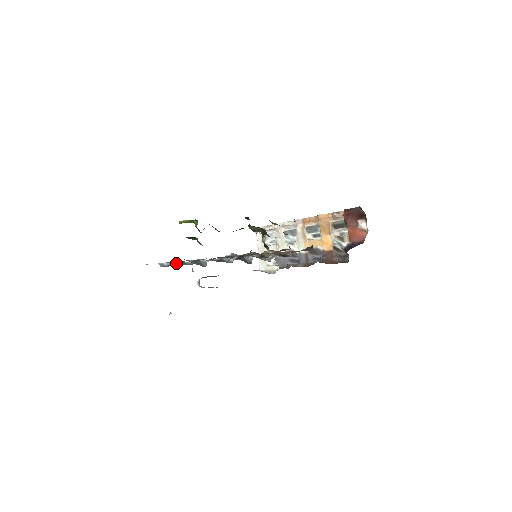
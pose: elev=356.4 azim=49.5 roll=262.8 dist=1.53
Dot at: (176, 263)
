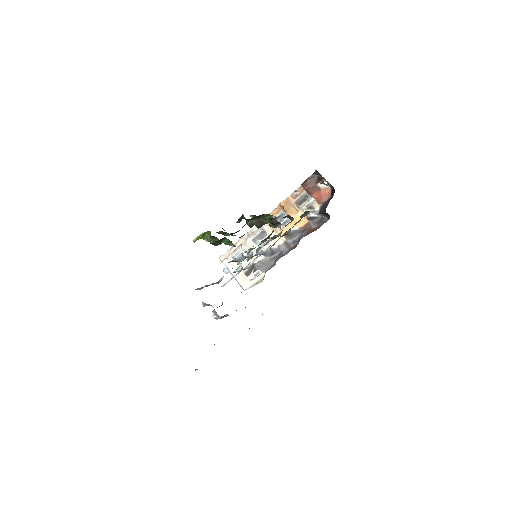
Dot at: occluded
